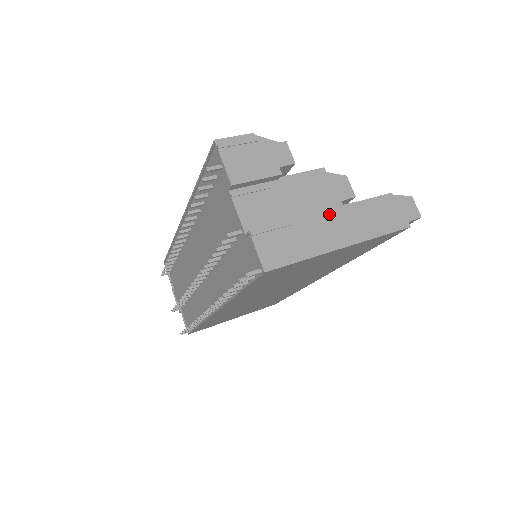
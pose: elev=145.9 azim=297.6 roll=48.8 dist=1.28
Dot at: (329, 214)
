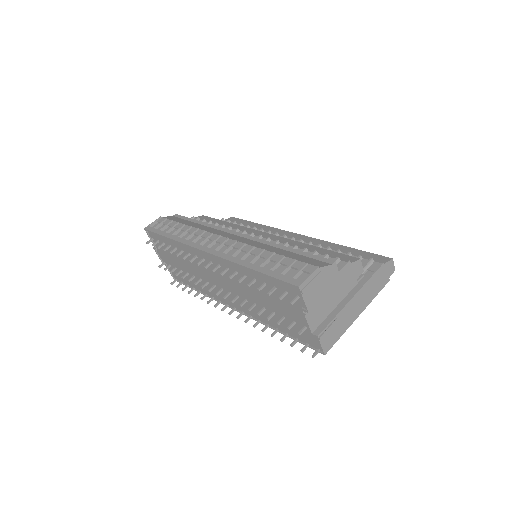
Dot at: (354, 299)
